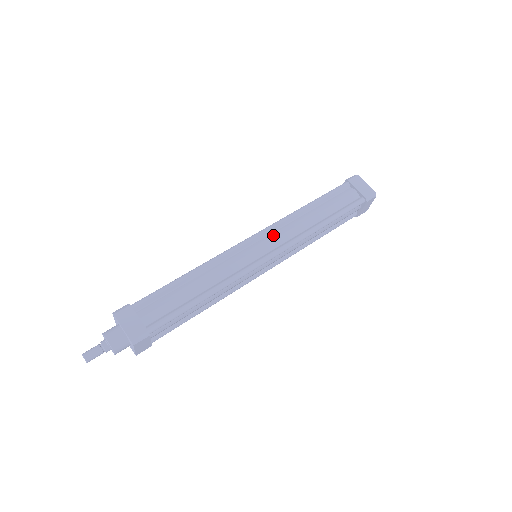
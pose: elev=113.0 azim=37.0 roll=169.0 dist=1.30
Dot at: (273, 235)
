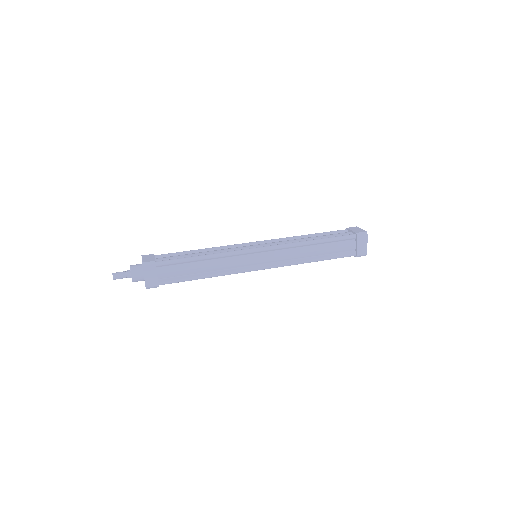
Dot at: (271, 242)
